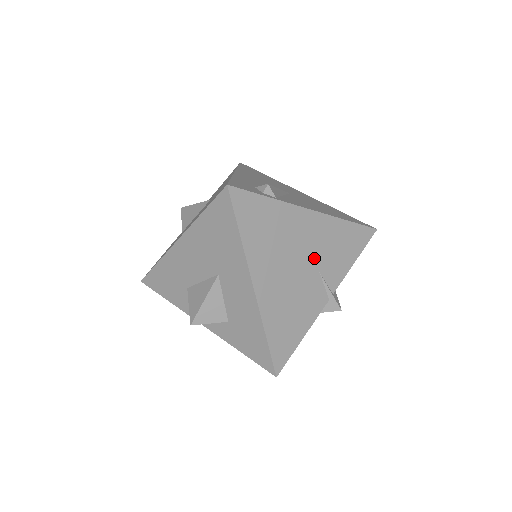
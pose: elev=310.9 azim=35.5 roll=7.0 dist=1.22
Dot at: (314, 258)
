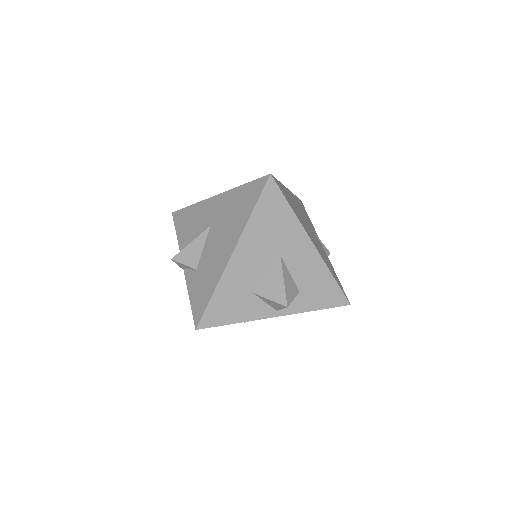
Dot at: (307, 221)
